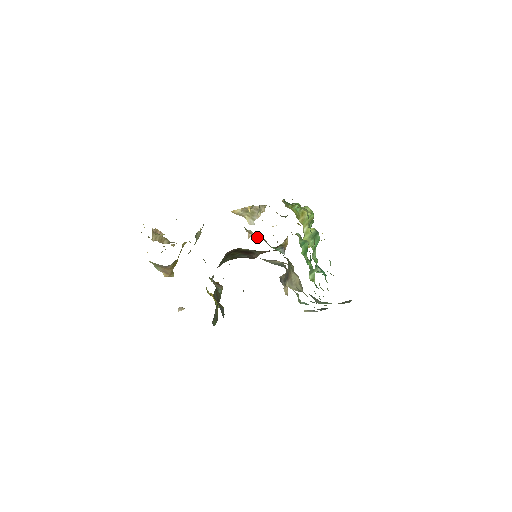
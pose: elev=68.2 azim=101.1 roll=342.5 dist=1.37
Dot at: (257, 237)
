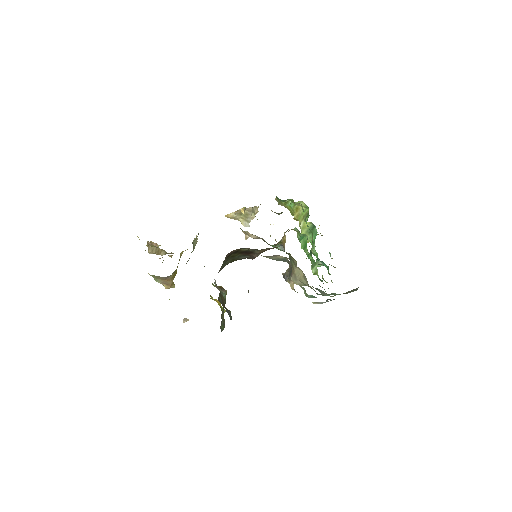
Dot at: (255, 237)
